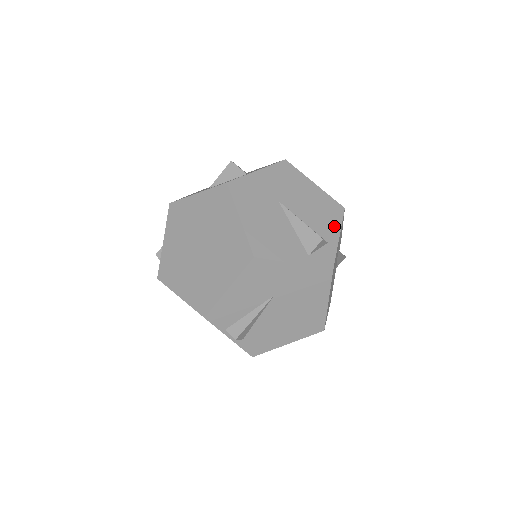
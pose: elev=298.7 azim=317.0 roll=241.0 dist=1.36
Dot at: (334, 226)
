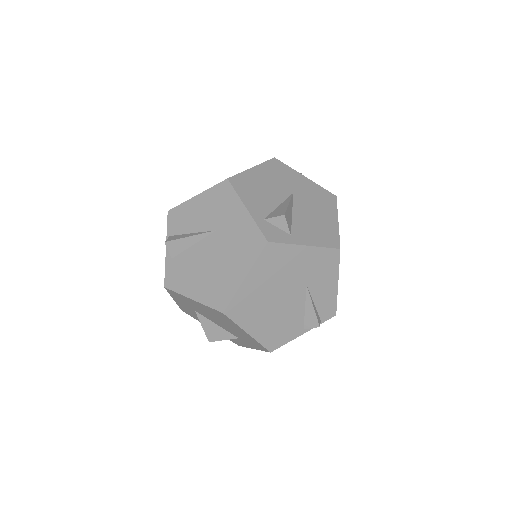
Dot at: (313, 240)
